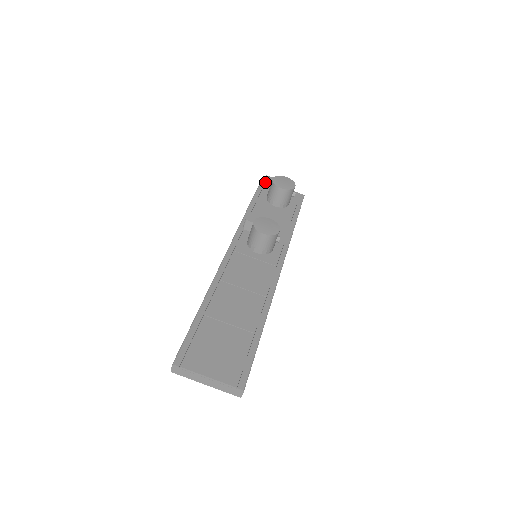
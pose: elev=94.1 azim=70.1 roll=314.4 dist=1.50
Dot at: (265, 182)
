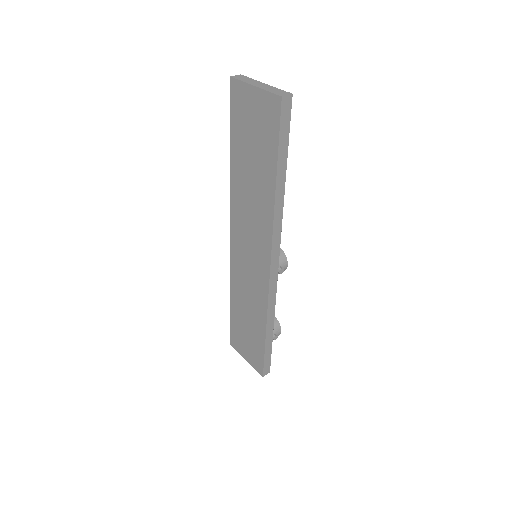
Dot at: occluded
